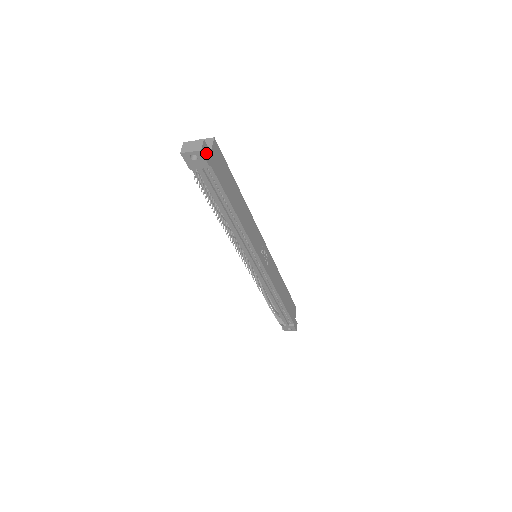
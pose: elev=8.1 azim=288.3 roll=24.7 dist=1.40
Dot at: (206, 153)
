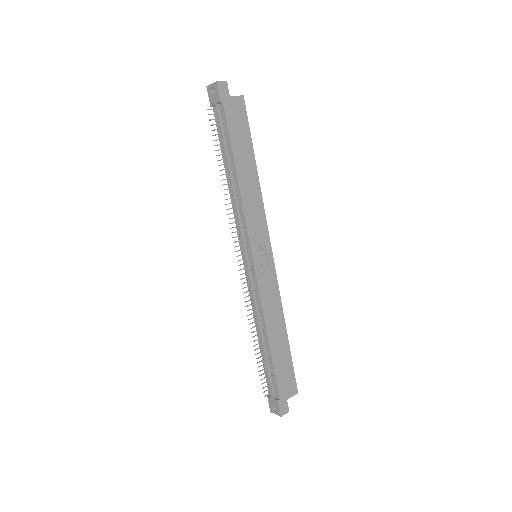
Dot at: (223, 90)
